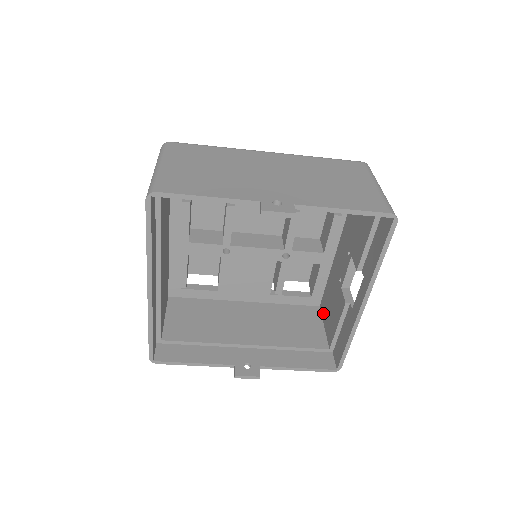
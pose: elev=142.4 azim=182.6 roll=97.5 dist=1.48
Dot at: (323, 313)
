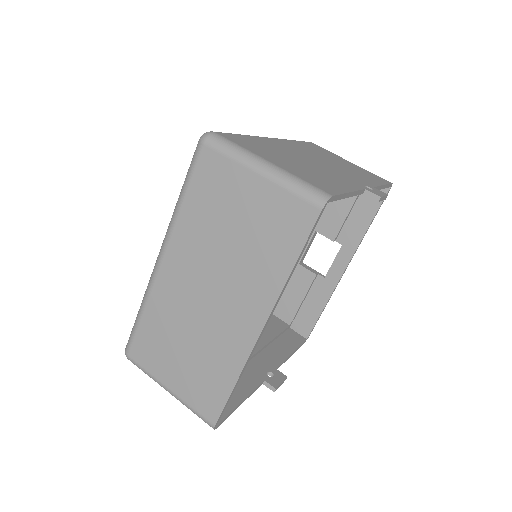
Dot at: occluded
